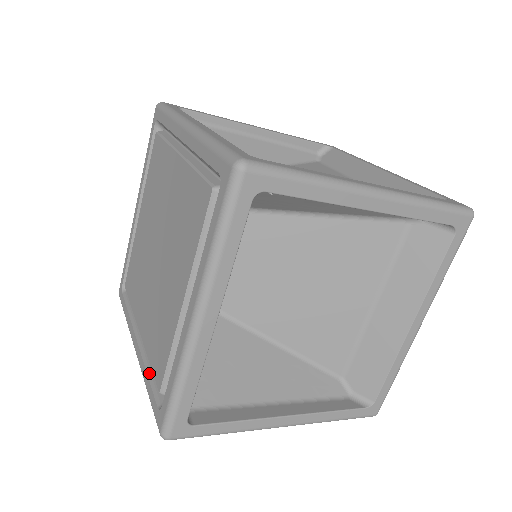
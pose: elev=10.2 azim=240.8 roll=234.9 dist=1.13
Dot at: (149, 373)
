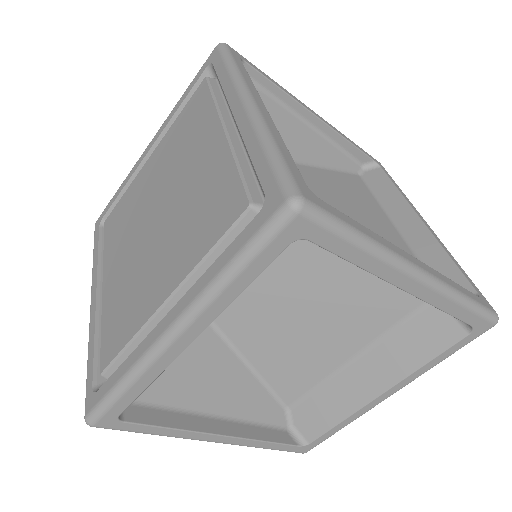
Dot at: (97, 341)
